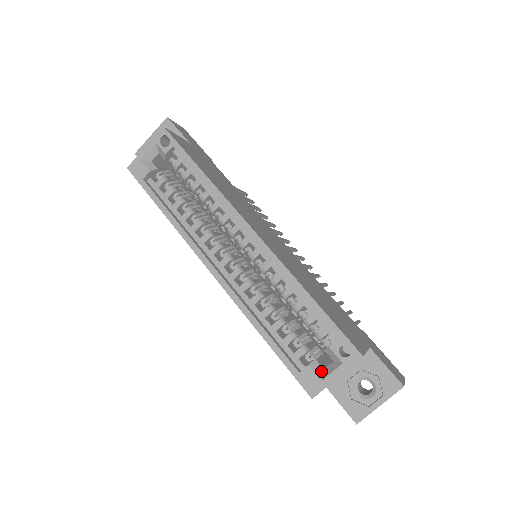
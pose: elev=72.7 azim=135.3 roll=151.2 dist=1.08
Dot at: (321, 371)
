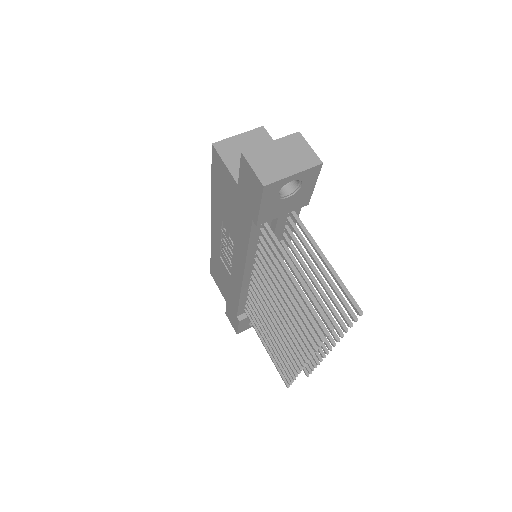
Dot at: occluded
